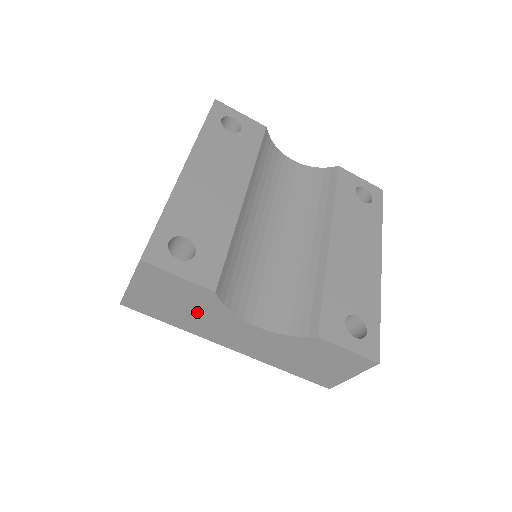
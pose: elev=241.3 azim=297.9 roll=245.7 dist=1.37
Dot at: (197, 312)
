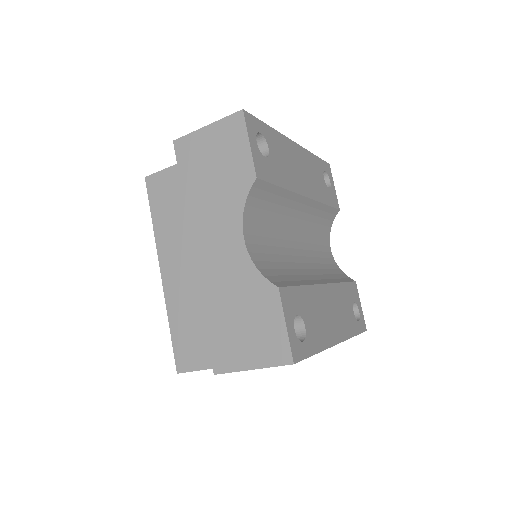
Dot at: (218, 190)
